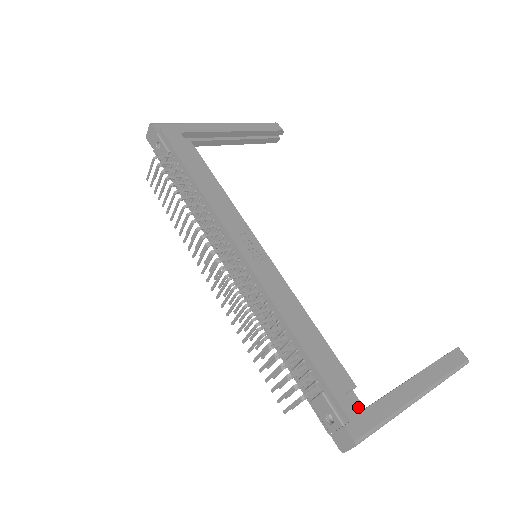
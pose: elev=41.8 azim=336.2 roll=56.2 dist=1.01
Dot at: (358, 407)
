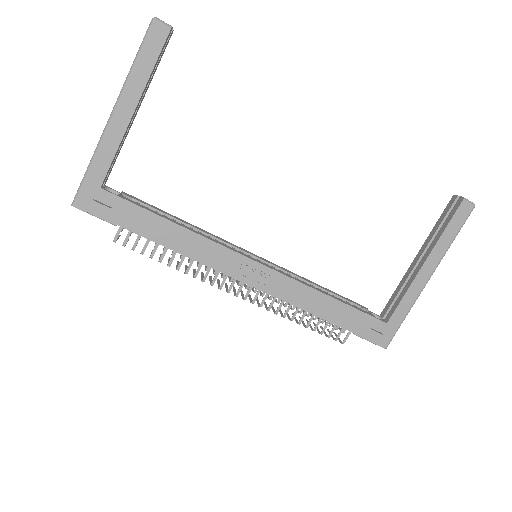
Dot at: (382, 326)
